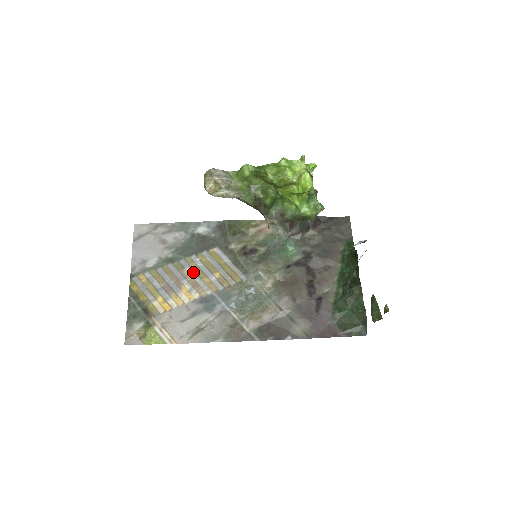
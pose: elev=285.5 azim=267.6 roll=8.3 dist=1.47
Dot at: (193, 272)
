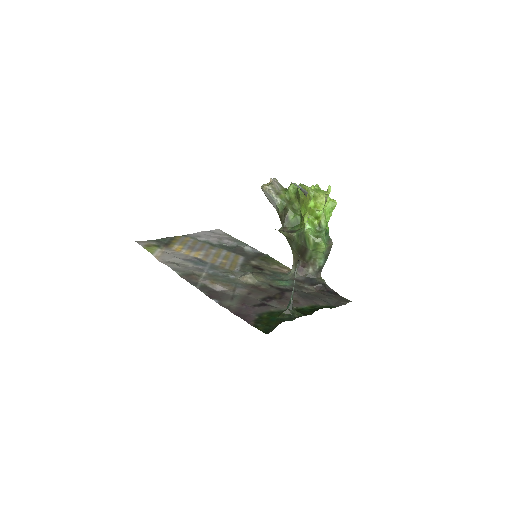
Dot at: (214, 252)
